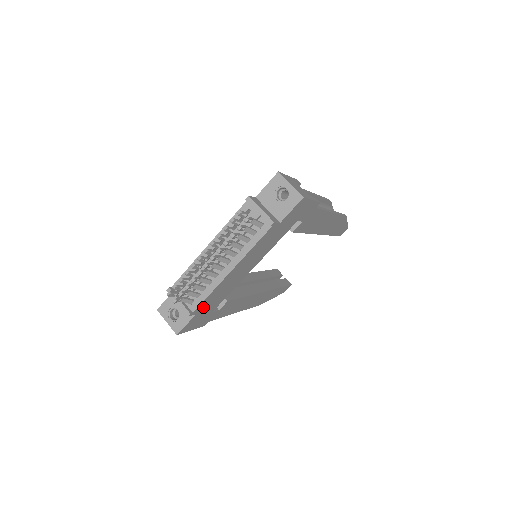
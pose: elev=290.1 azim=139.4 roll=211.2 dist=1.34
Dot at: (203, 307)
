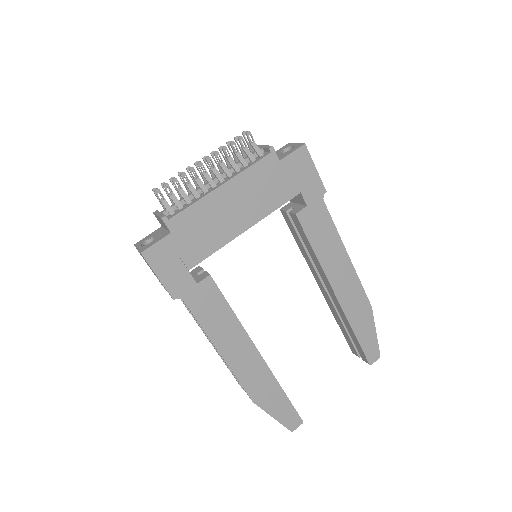
Dot at: (181, 229)
